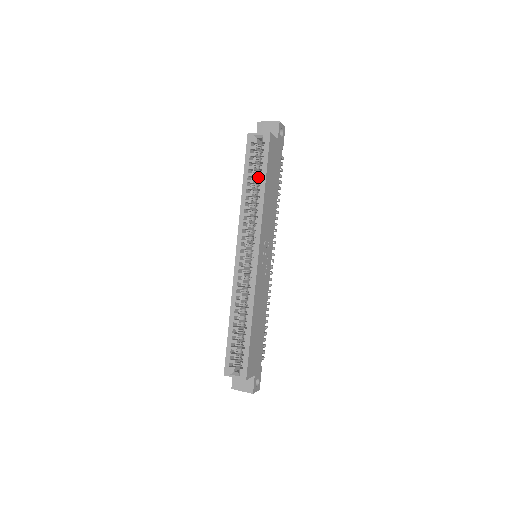
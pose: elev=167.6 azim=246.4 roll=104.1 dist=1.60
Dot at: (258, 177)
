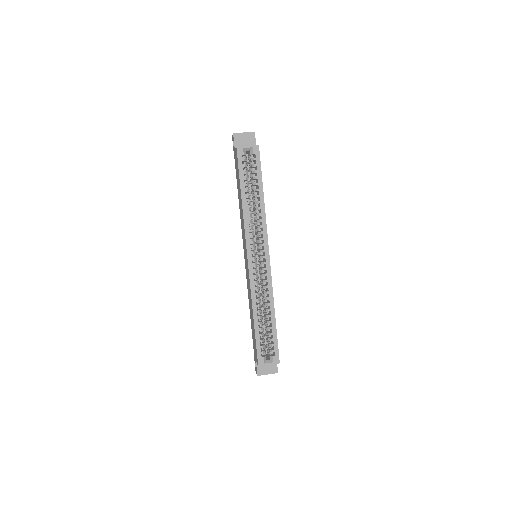
Dot at: occluded
